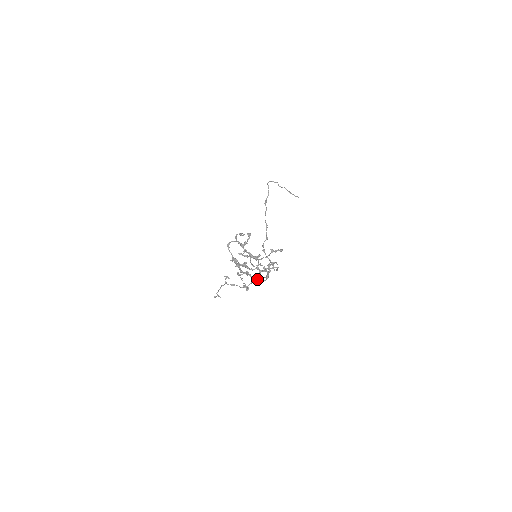
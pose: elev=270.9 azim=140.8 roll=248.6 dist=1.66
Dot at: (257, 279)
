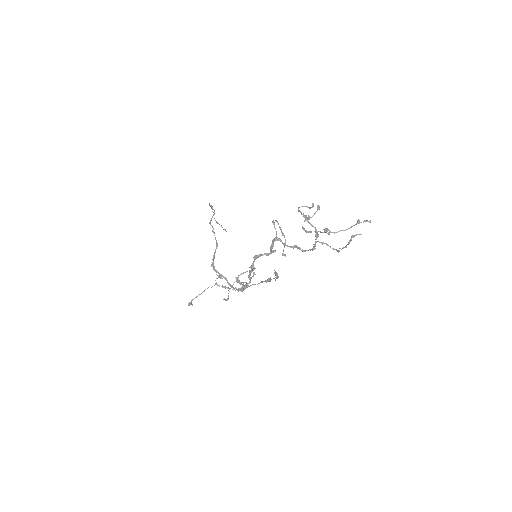
Dot at: (277, 274)
